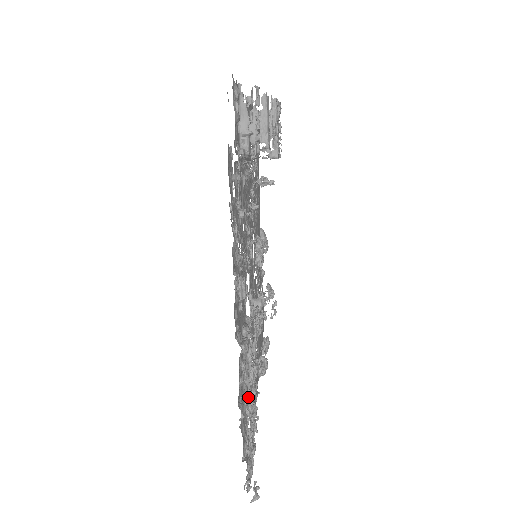
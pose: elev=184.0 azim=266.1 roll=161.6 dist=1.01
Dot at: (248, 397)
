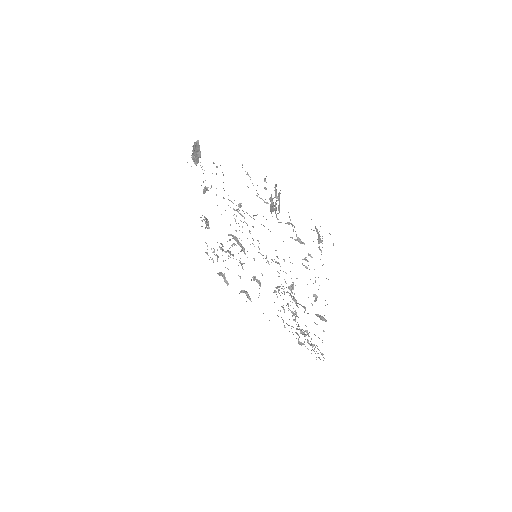
Dot at: (299, 329)
